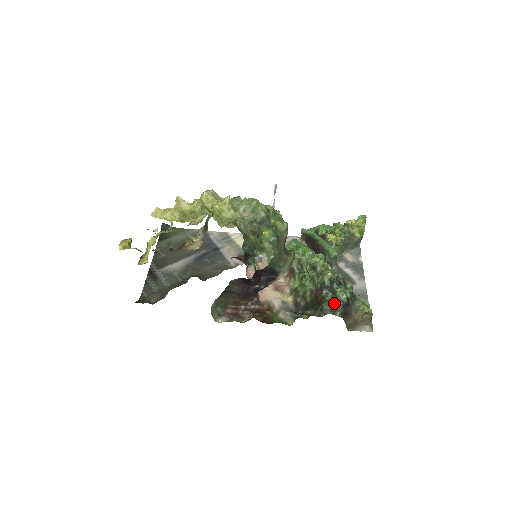
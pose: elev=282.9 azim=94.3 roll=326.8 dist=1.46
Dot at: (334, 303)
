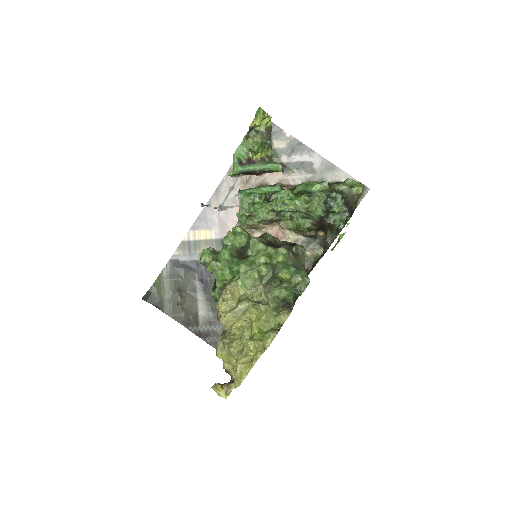
Dot at: (342, 219)
